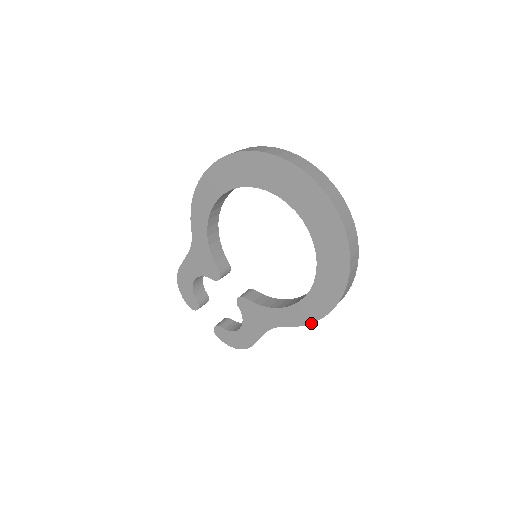
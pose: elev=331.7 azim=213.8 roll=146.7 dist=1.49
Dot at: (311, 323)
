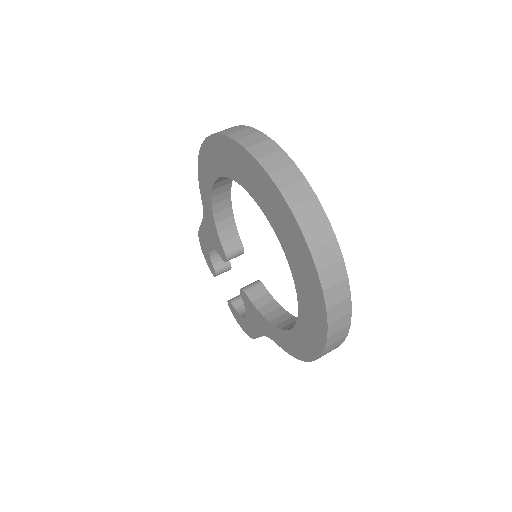
Dot at: (296, 358)
